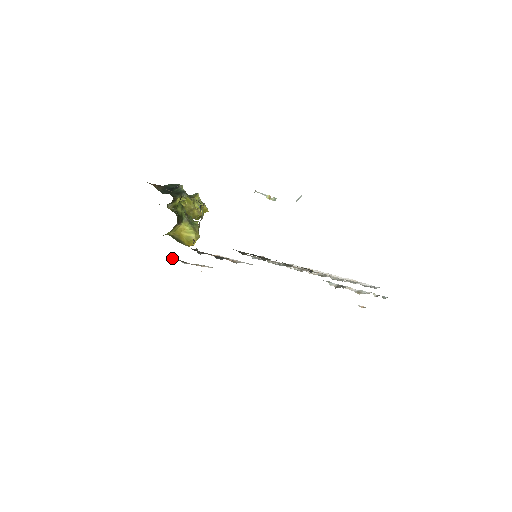
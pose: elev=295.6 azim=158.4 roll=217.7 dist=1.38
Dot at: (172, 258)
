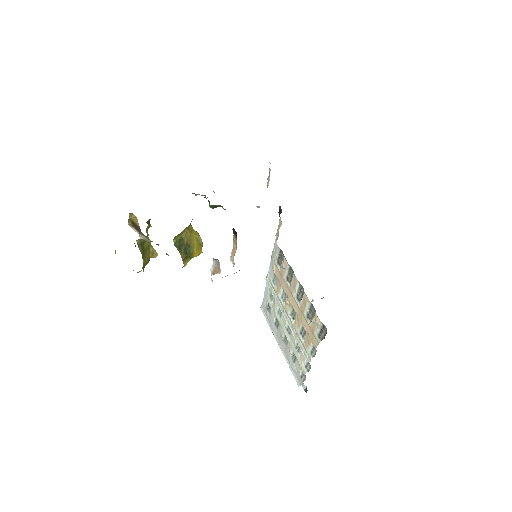
Dot at: occluded
